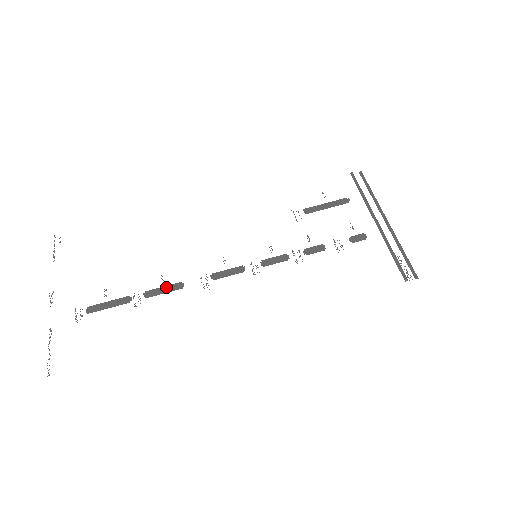
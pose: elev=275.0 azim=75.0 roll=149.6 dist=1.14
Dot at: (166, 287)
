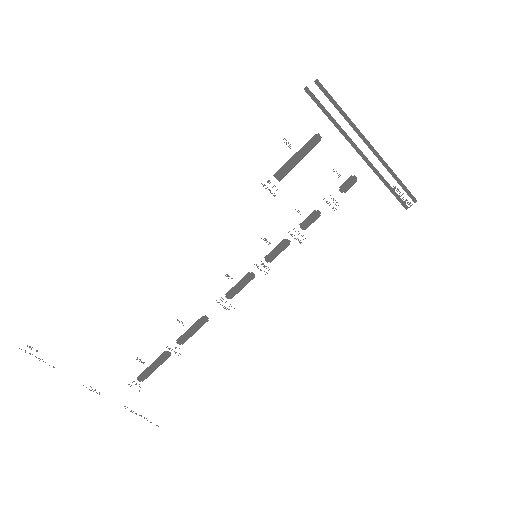
Dot at: (192, 327)
